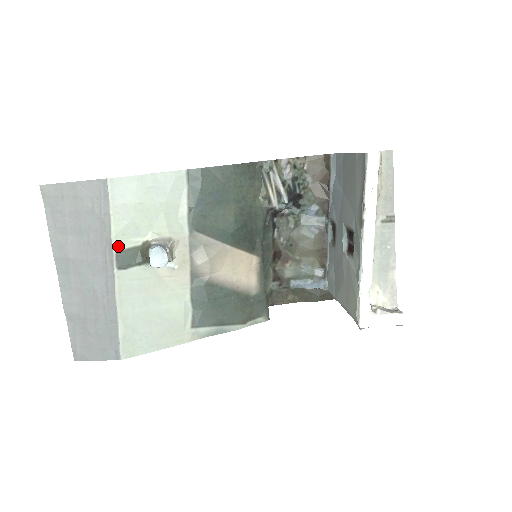
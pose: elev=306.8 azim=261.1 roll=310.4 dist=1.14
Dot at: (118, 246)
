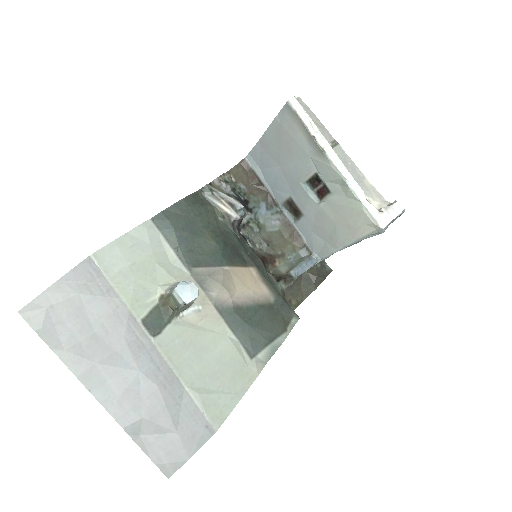
Dot at: (139, 314)
